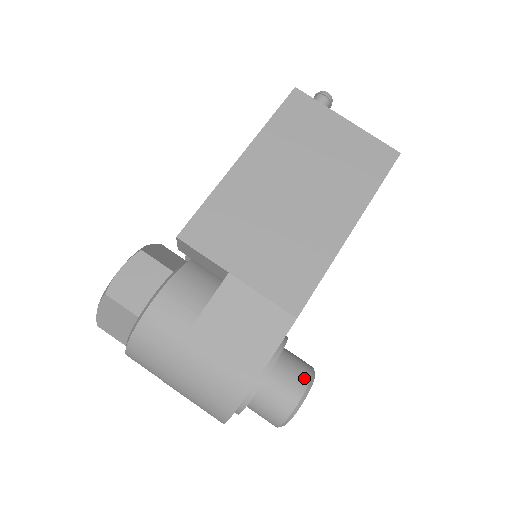
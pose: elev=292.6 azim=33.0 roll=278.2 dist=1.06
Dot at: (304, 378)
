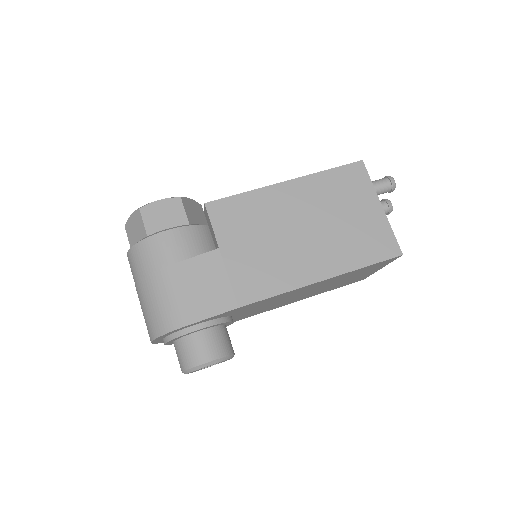
Dot at: (220, 352)
